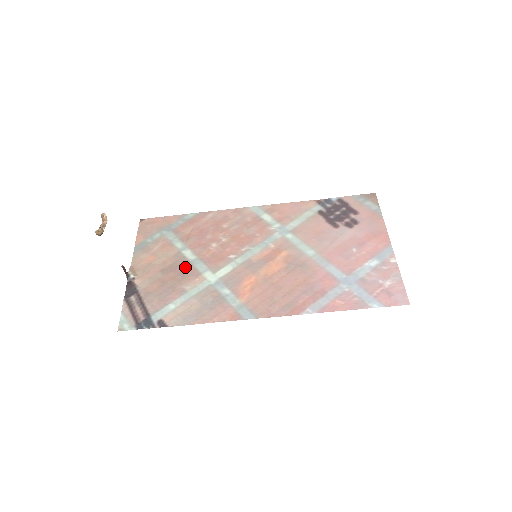
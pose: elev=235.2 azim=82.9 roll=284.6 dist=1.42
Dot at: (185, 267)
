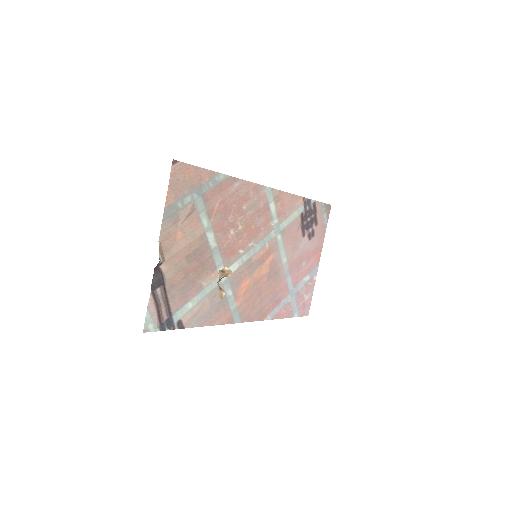
Dot at: (206, 257)
